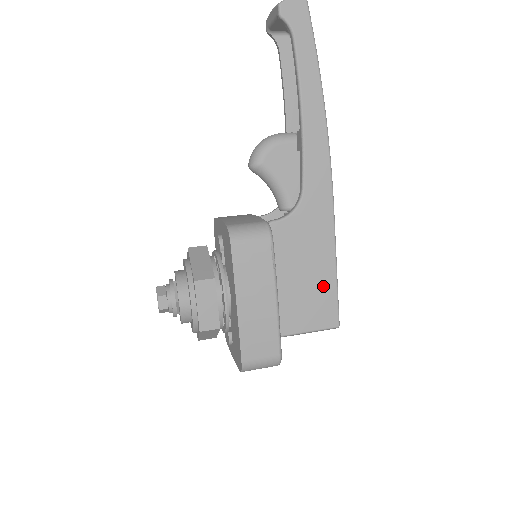
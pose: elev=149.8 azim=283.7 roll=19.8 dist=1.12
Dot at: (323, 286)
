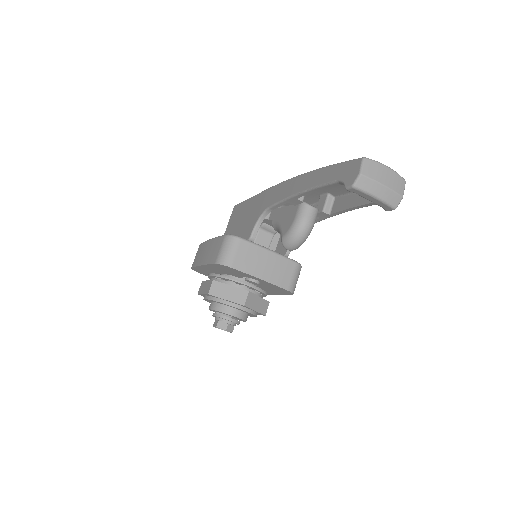
Dot at: occluded
